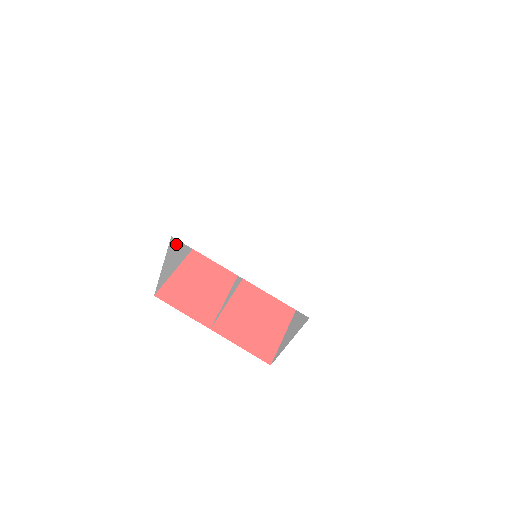
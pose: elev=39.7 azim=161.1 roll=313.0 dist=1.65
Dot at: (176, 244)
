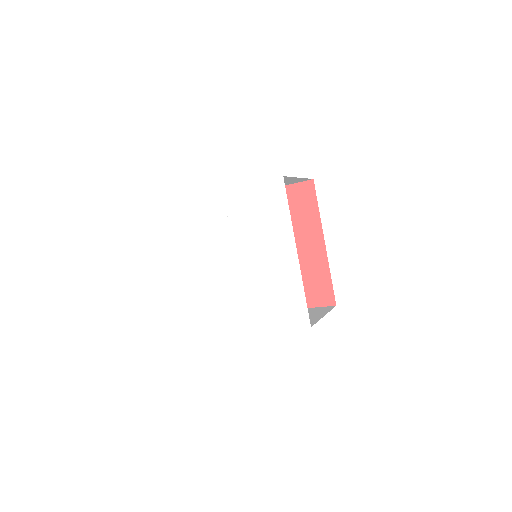
Dot at: occluded
